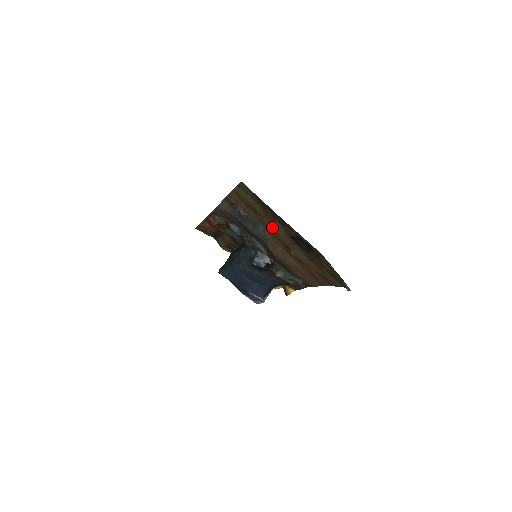
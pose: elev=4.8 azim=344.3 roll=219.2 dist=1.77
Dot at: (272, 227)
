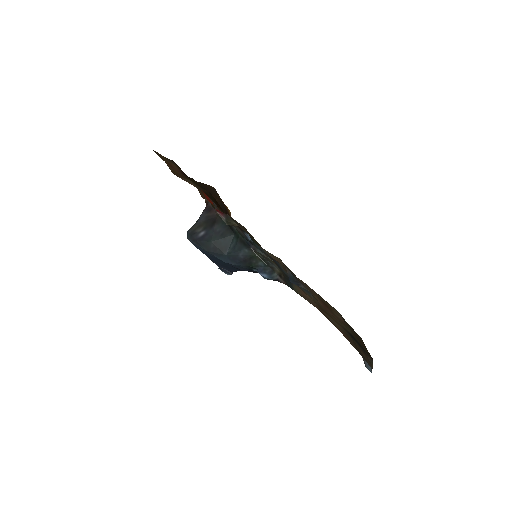
Dot at: (333, 316)
